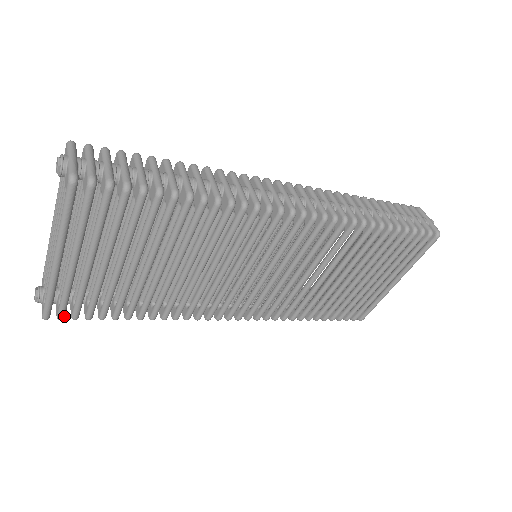
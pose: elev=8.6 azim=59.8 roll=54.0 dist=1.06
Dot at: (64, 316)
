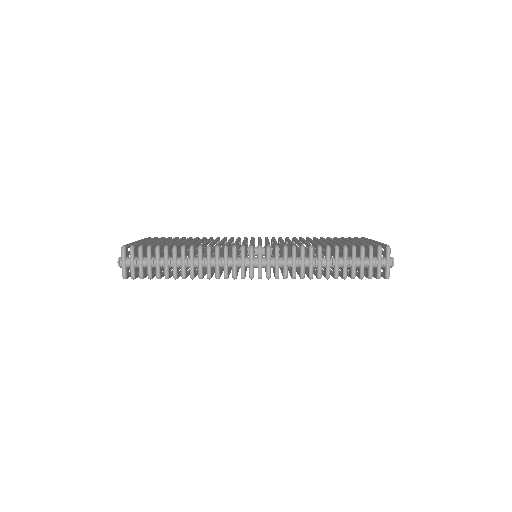
Dot at: occluded
